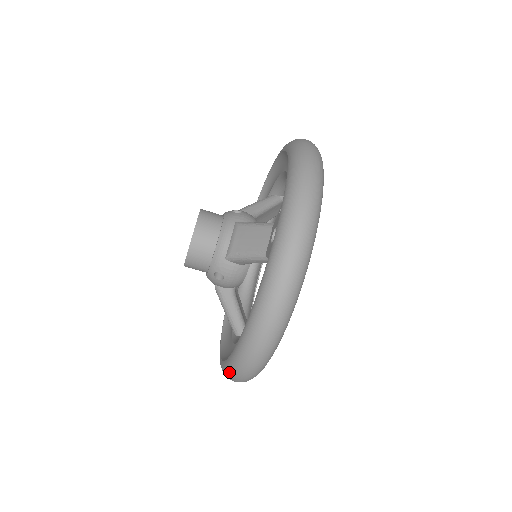
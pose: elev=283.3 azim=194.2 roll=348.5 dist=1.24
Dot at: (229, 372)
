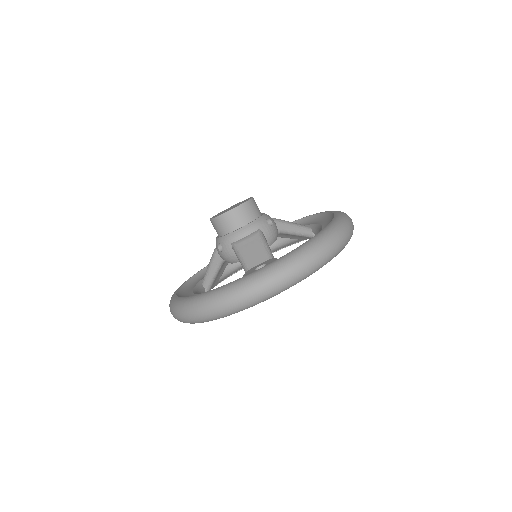
Dot at: (170, 303)
